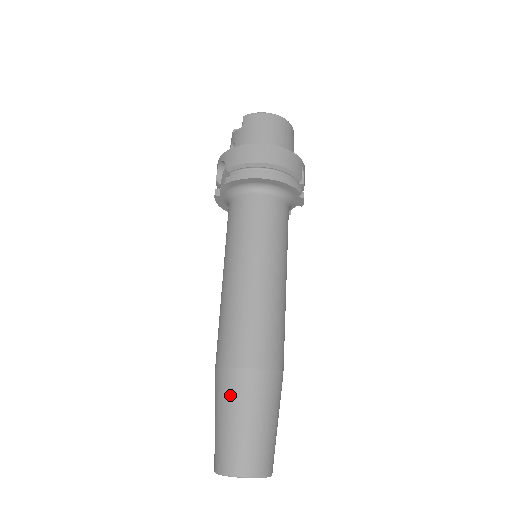
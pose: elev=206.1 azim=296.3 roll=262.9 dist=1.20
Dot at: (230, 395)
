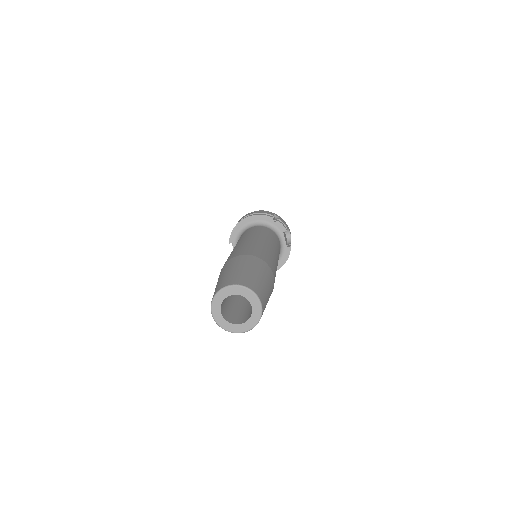
Dot at: (218, 278)
